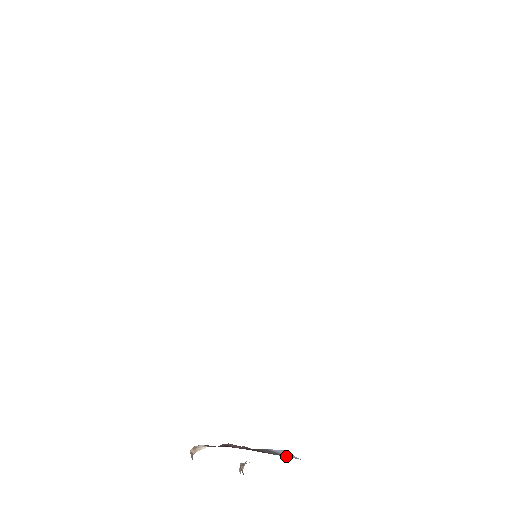
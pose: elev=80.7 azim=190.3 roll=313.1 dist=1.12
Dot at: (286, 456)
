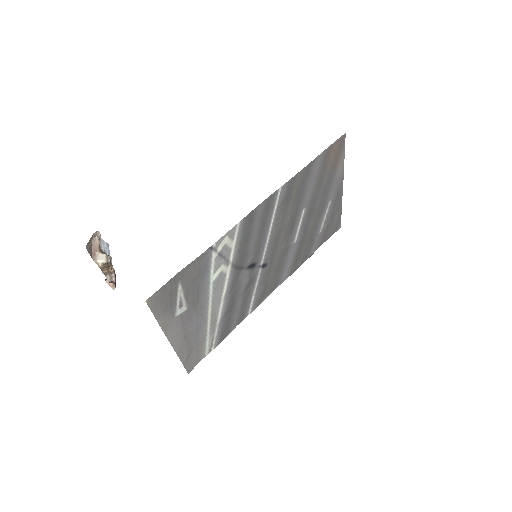
Dot at: occluded
